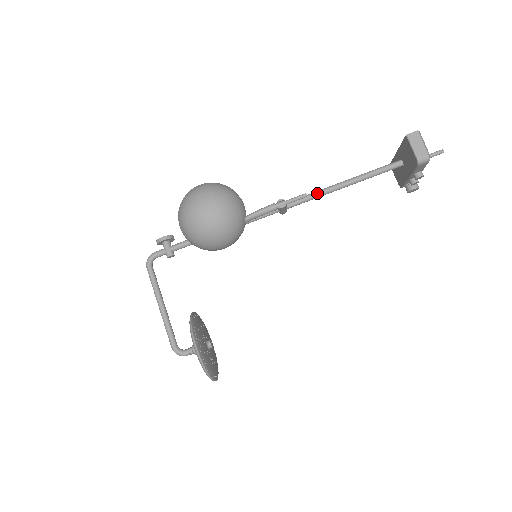
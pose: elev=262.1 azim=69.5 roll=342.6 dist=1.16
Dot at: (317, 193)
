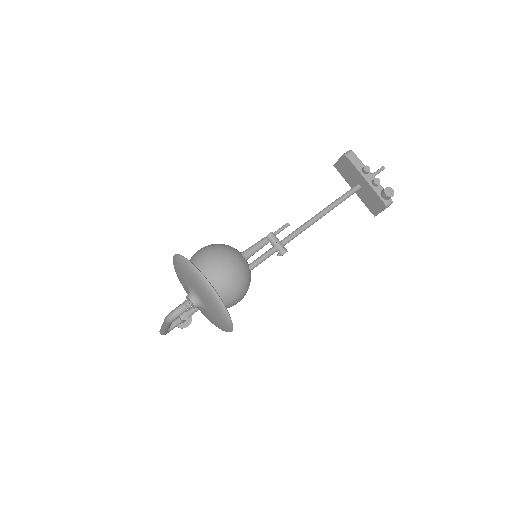
Dot at: (302, 225)
